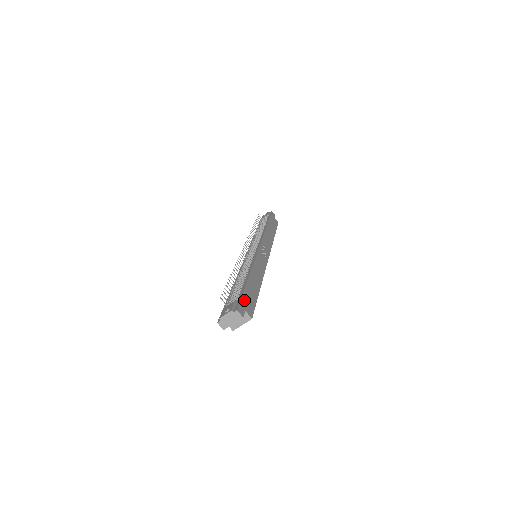
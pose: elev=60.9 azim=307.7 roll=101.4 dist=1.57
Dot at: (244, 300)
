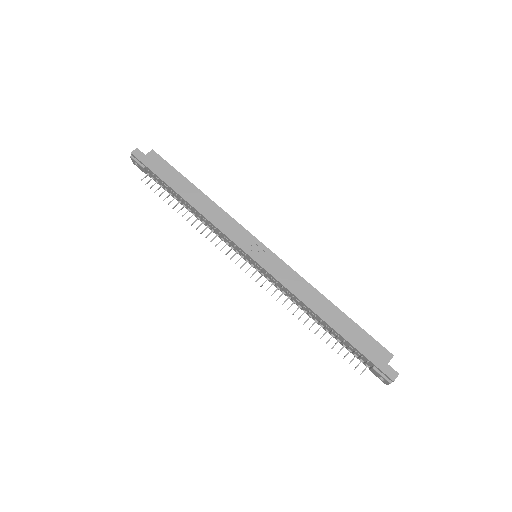
Dot at: (373, 358)
